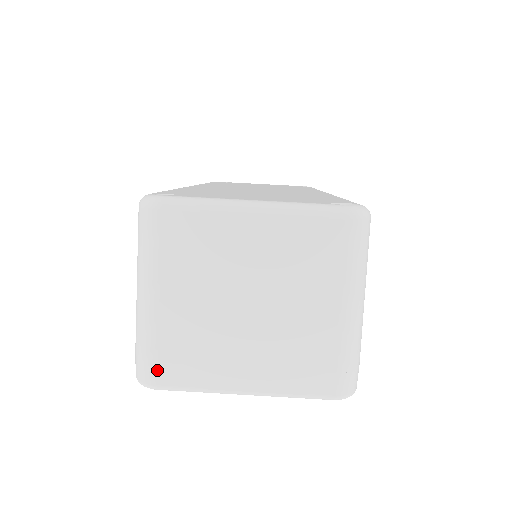
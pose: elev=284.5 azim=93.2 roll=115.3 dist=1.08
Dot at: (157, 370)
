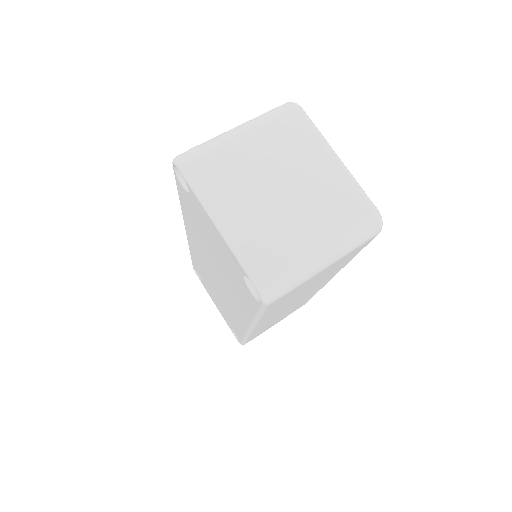
Dot at: (196, 160)
